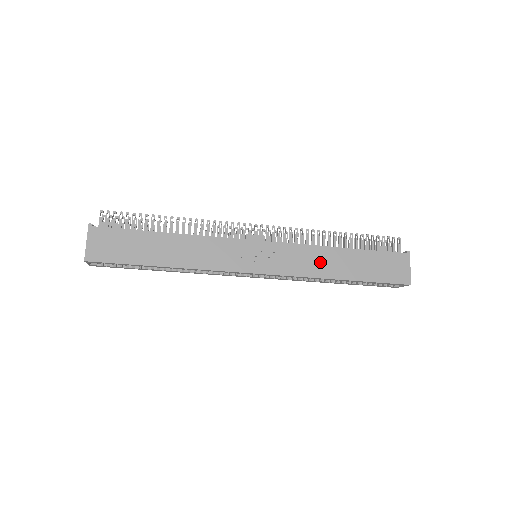
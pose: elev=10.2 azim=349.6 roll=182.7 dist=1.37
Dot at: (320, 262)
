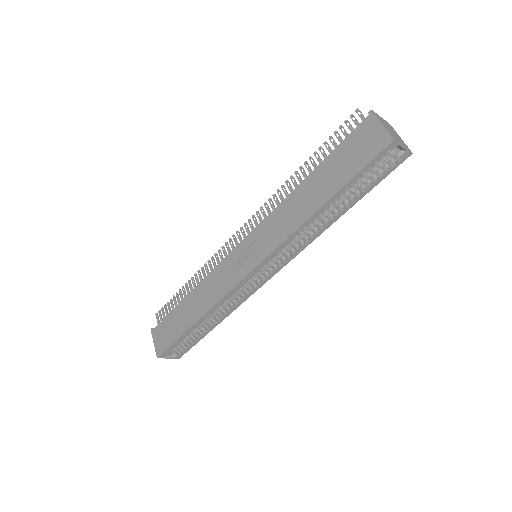
Dot at: (293, 212)
